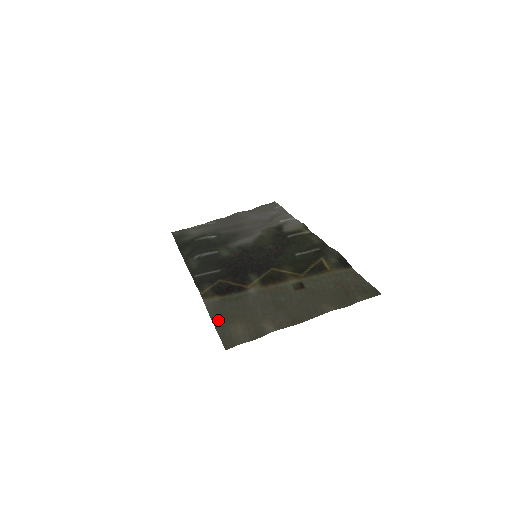
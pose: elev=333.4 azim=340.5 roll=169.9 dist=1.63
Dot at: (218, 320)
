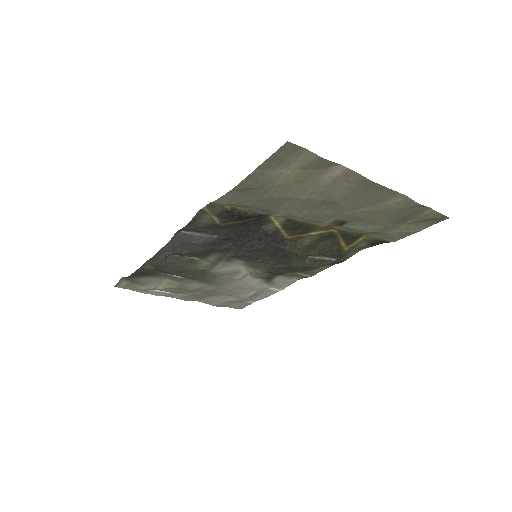
Dot at: (248, 184)
